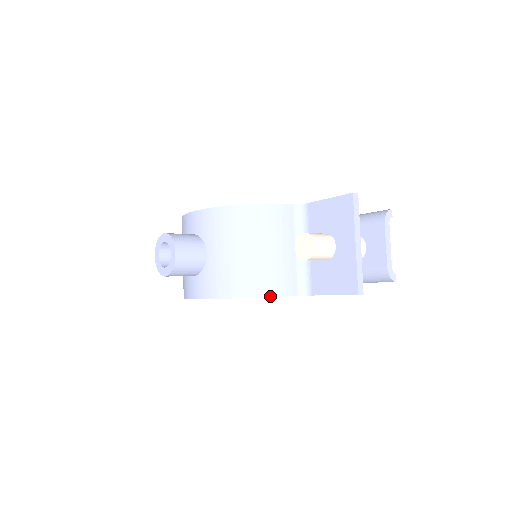
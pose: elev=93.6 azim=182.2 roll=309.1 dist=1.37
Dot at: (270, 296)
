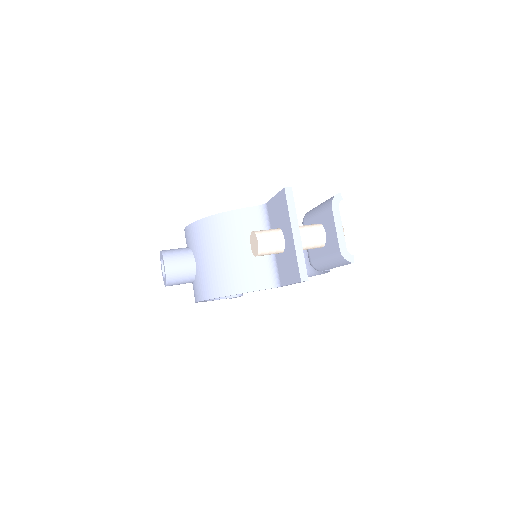
Dot at: (244, 292)
